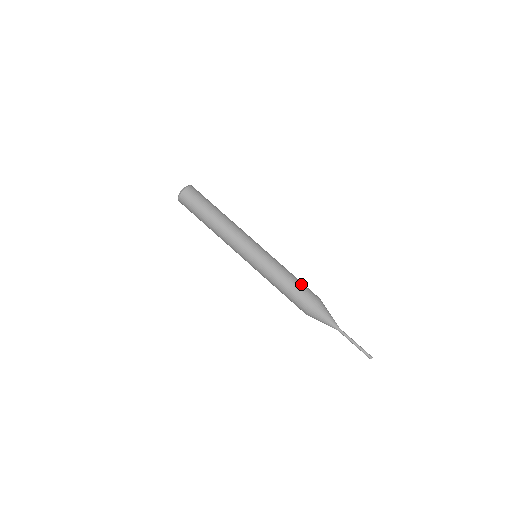
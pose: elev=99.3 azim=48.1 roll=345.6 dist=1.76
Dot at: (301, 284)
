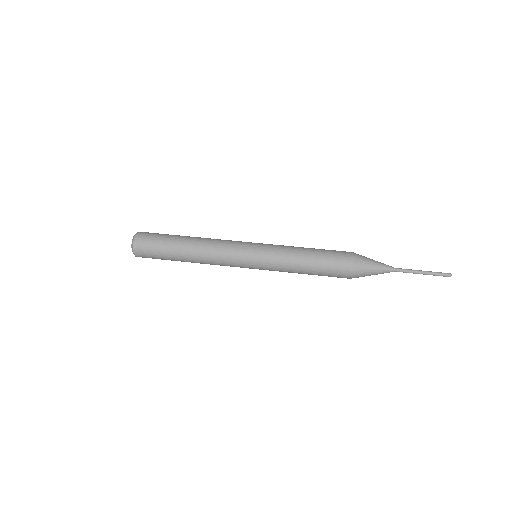
Dot at: (323, 252)
